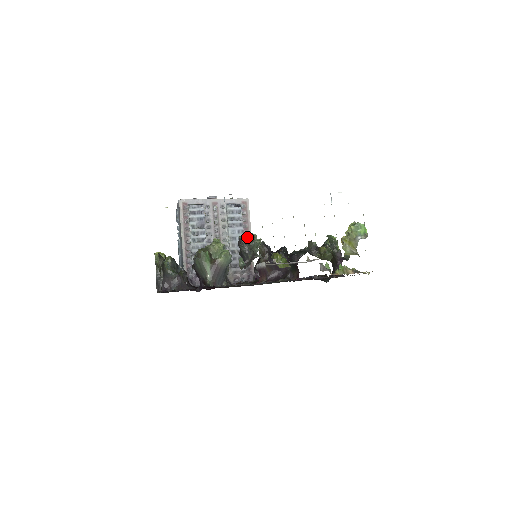
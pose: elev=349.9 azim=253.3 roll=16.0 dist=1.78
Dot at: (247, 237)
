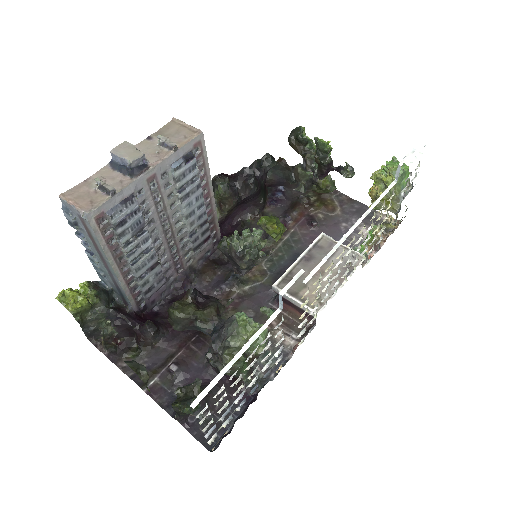
Dot at: (247, 245)
